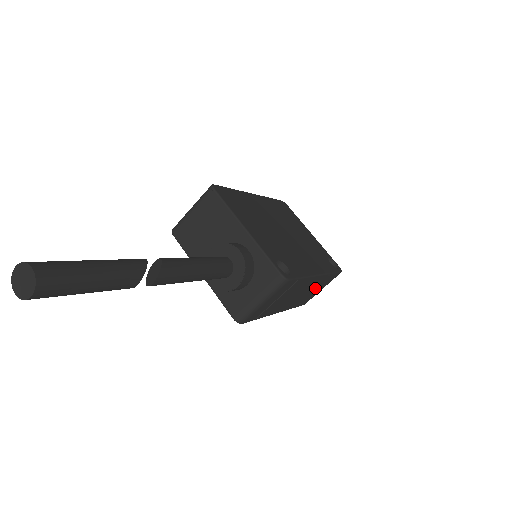
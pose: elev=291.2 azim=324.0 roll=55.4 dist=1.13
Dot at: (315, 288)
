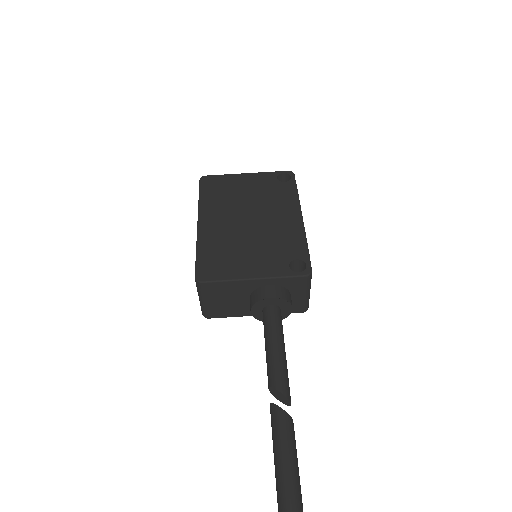
Dot at: occluded
